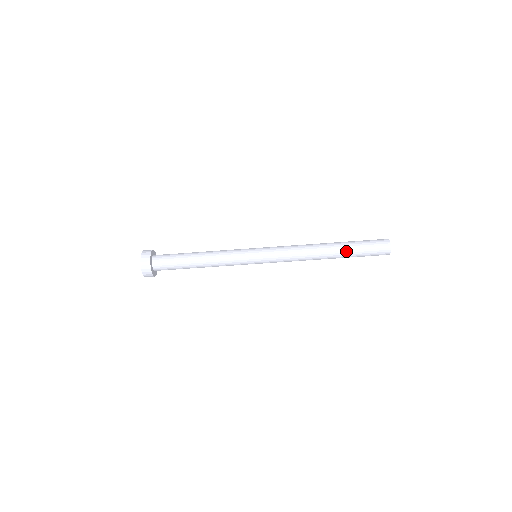
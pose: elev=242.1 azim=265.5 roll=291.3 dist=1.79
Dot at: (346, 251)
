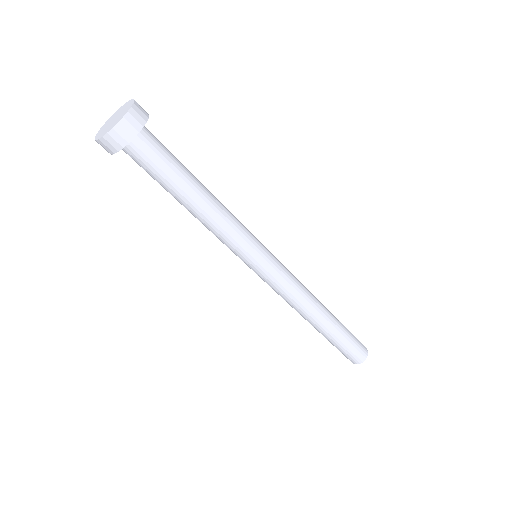
Dot at: (335, 333)
